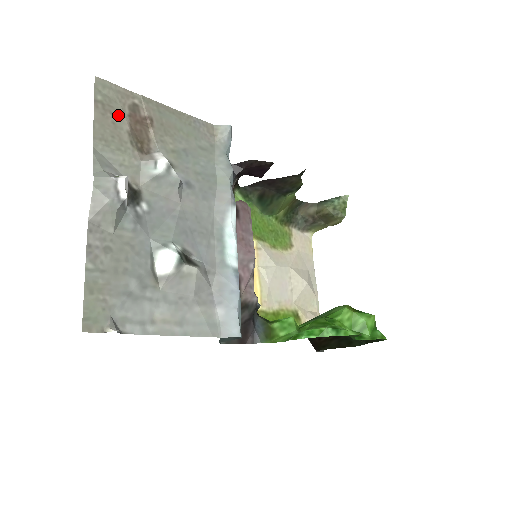
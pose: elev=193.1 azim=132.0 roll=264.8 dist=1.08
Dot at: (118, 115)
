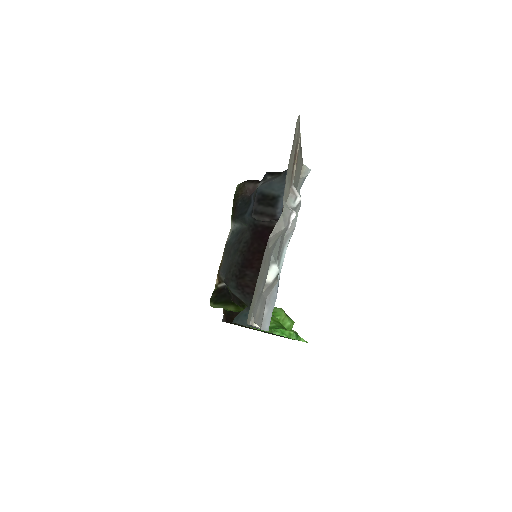
Dot at: (294, 150)
